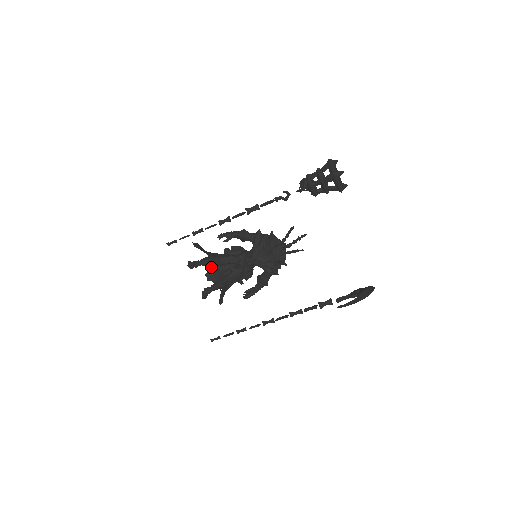
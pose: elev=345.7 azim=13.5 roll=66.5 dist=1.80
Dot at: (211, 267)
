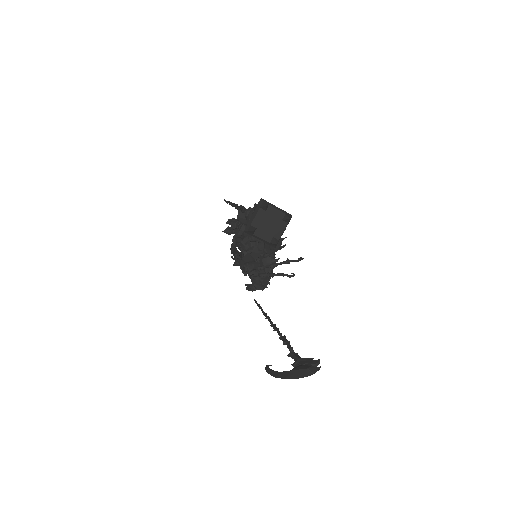
Dot at: occluded
